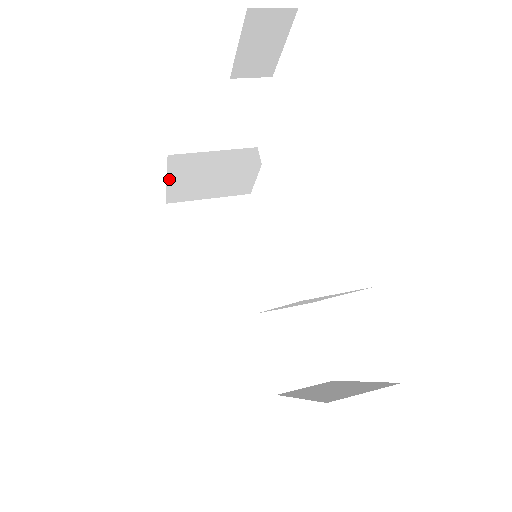
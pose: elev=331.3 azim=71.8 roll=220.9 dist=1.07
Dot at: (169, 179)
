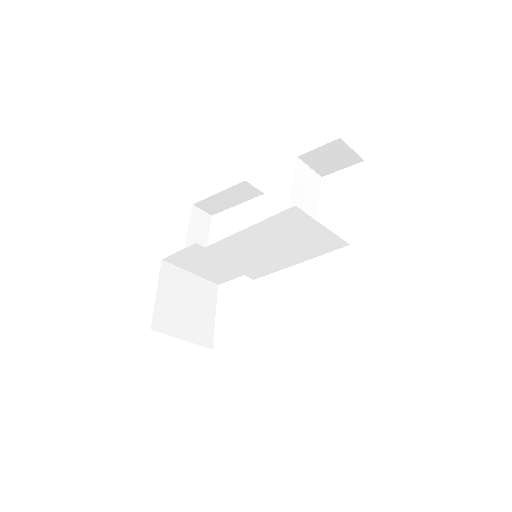
Dot at: (158, 291)
